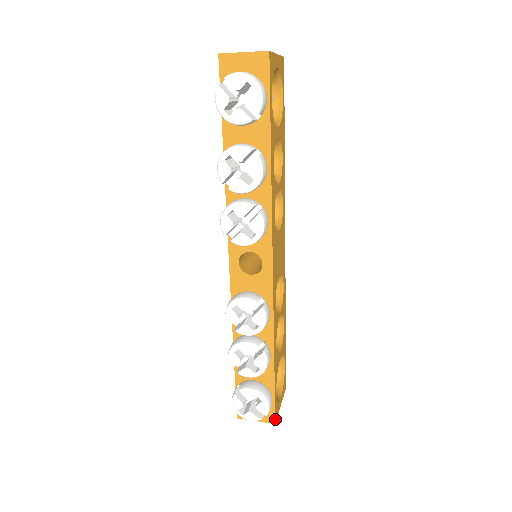
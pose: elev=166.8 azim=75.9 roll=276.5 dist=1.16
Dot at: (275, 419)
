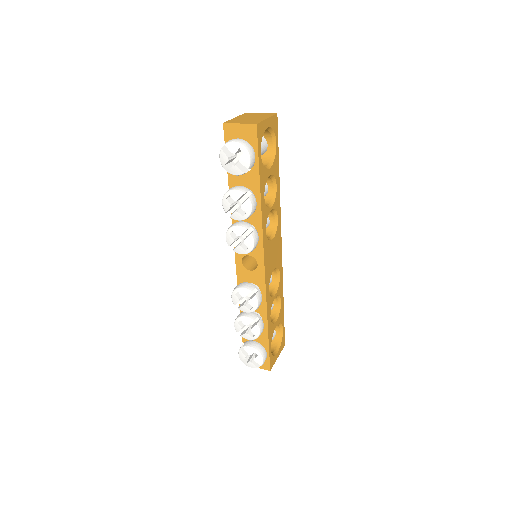
Dot at: (270, 368)
